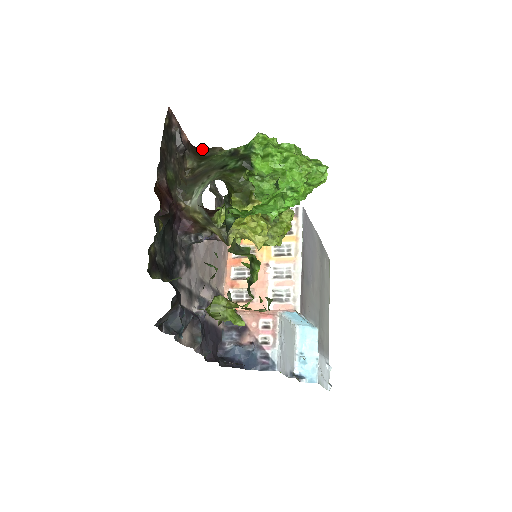
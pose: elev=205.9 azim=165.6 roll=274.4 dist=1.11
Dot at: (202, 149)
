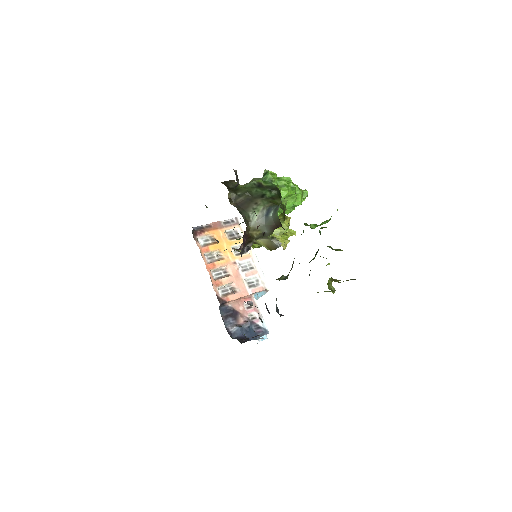
Dot at: (223, 182)
